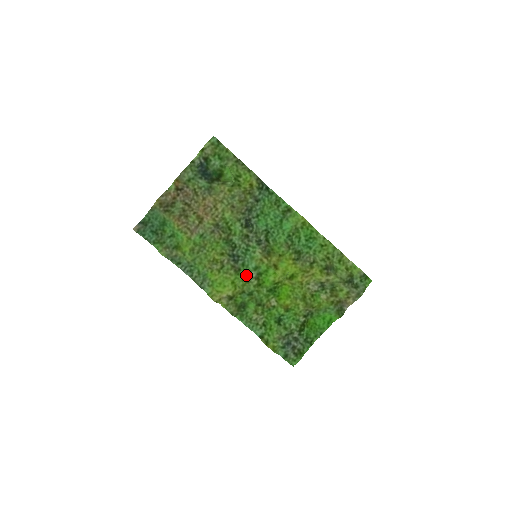
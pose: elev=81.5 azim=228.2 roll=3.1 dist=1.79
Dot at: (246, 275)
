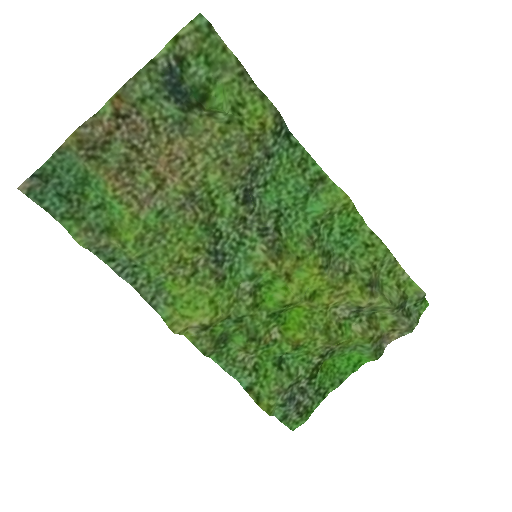
Dot at: (235, 288)
